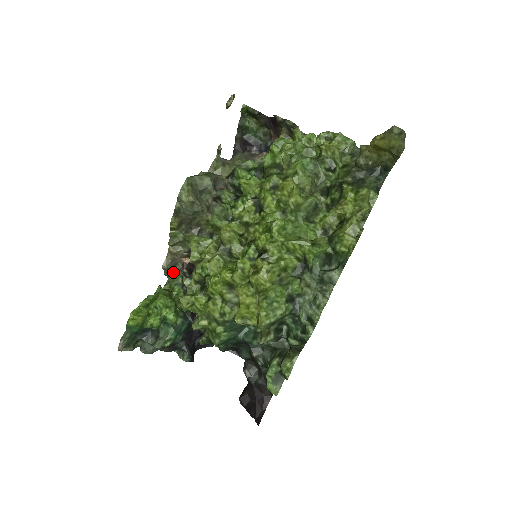
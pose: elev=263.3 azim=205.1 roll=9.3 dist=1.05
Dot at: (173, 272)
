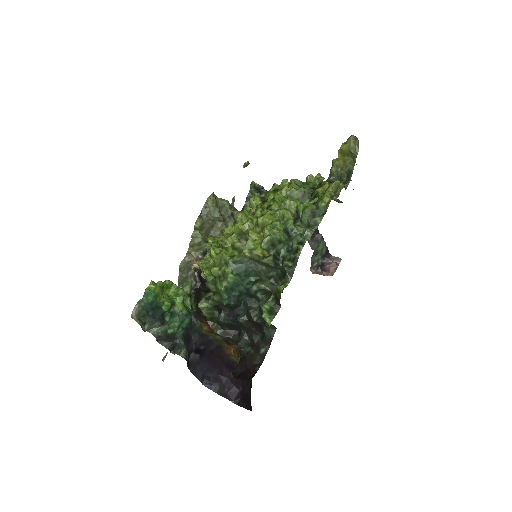
Dot at: (185, 278)
